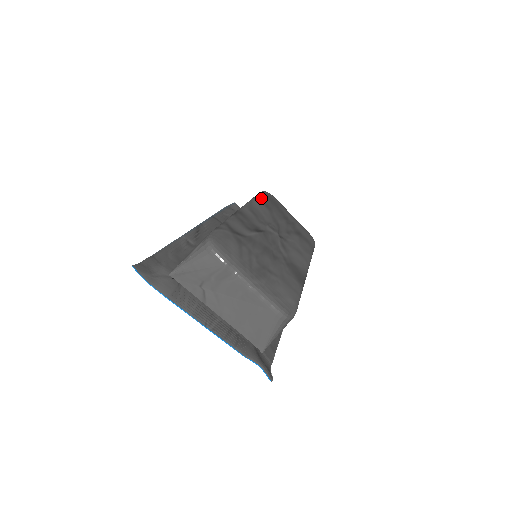
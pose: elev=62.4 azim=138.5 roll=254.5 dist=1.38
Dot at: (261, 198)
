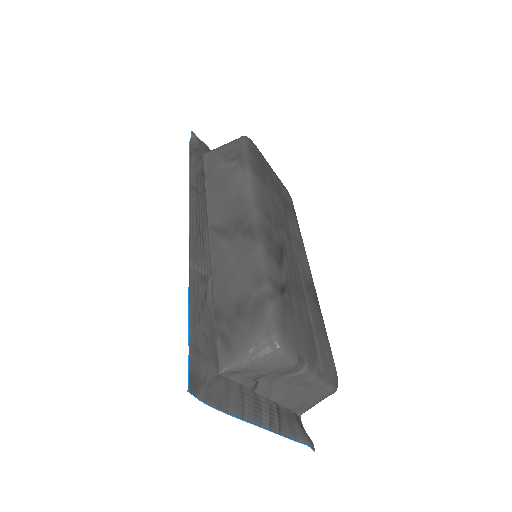
Dot at: (254, 165)
